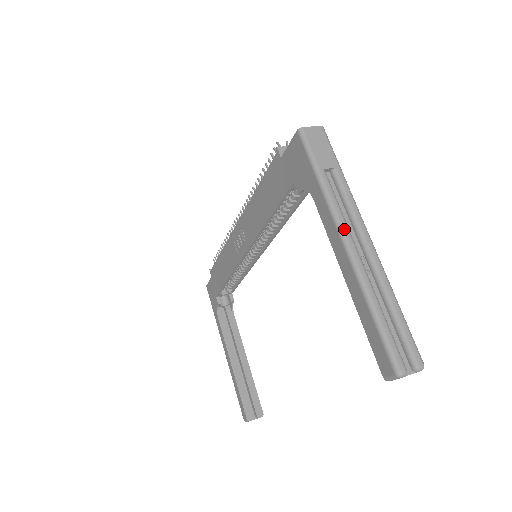
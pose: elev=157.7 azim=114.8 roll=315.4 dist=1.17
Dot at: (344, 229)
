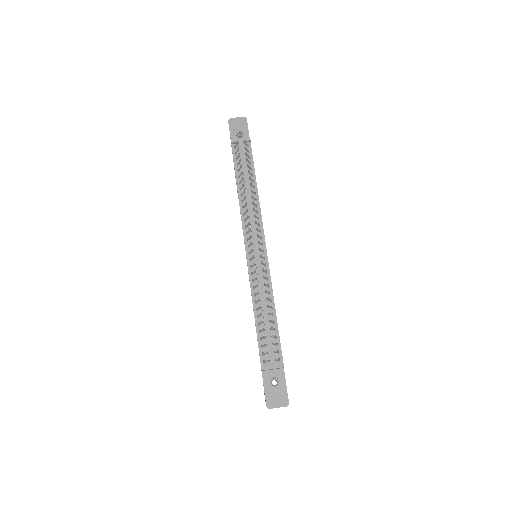
Dot at: occluded
